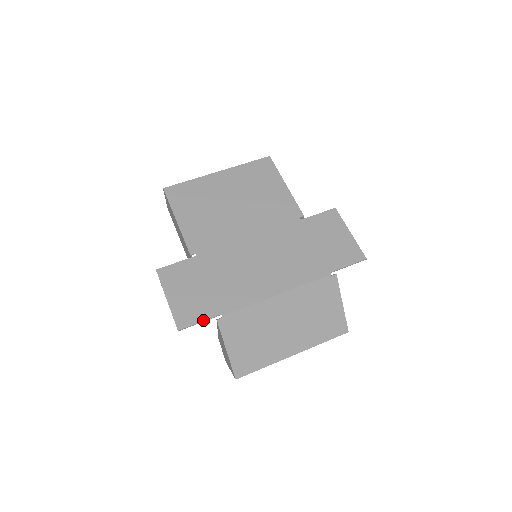
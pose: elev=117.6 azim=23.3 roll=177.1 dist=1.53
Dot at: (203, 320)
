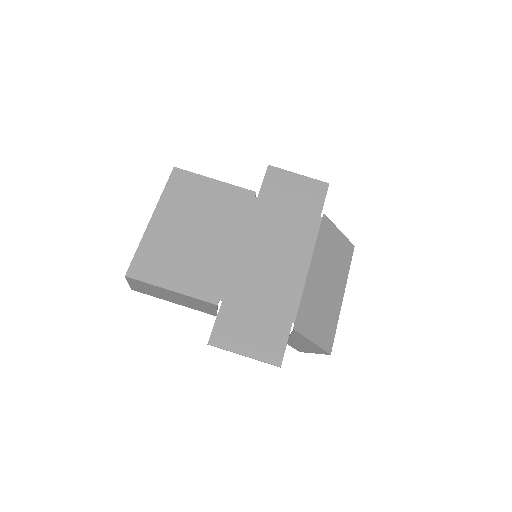
Dot at: (287, 340)
